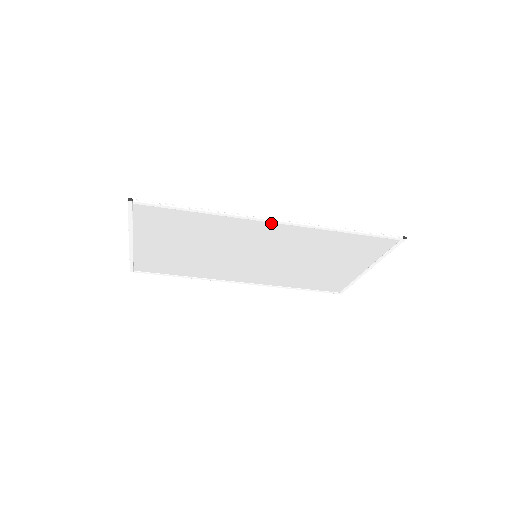
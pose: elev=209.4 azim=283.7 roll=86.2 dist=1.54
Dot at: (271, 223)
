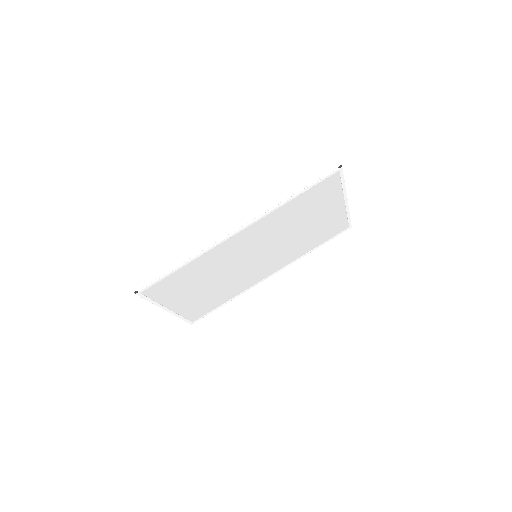
Dot at: (236, 234)
